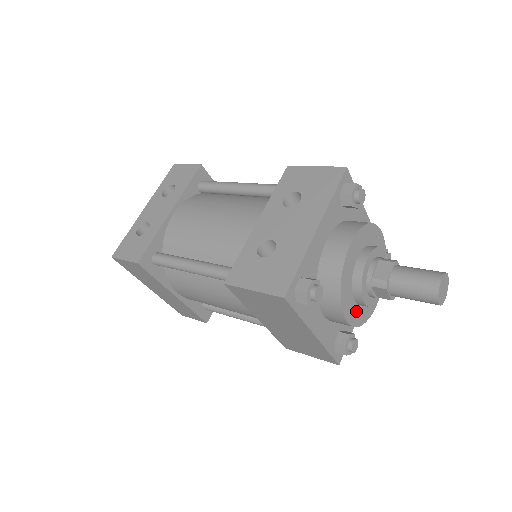
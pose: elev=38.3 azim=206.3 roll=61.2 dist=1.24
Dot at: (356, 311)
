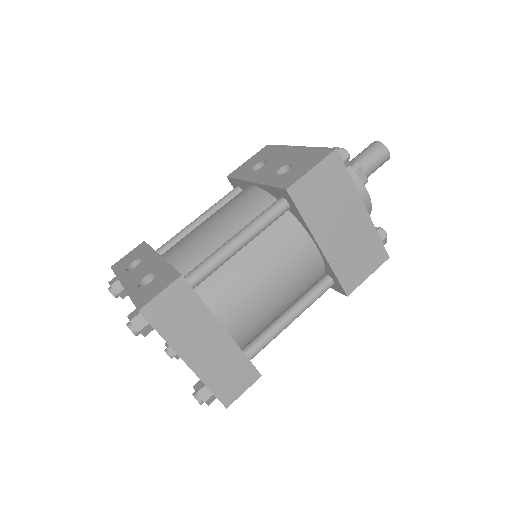
Dot at: occluded
